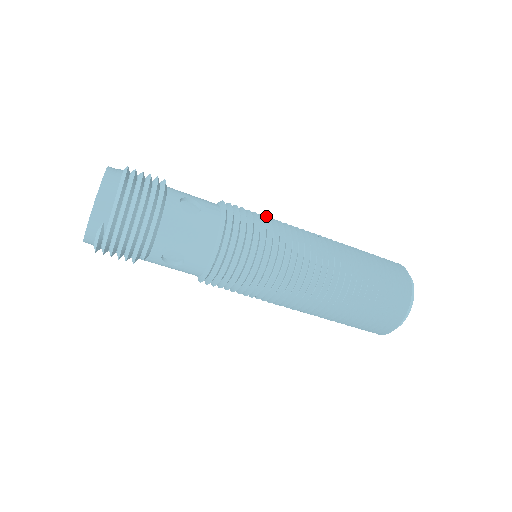
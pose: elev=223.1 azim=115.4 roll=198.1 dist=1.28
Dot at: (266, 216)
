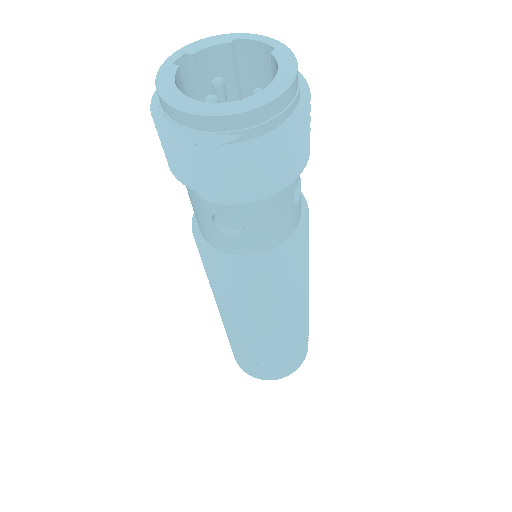
Dot at: occluded
